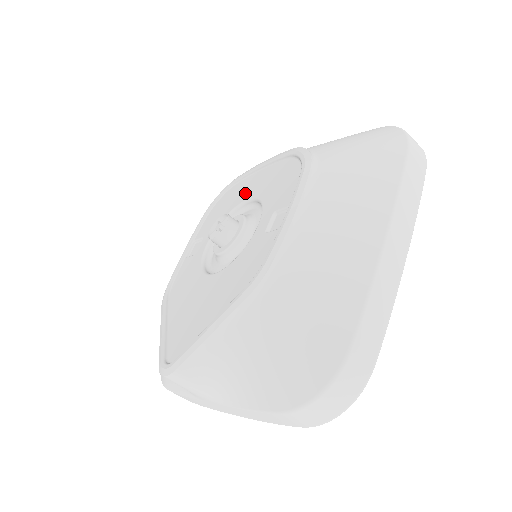
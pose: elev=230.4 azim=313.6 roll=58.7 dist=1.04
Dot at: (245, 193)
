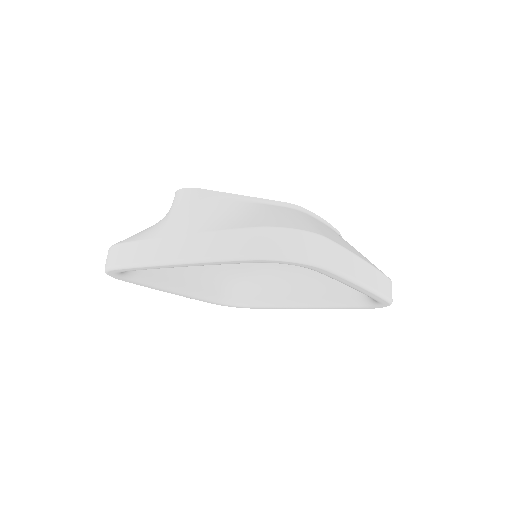
Dot at: occluded
